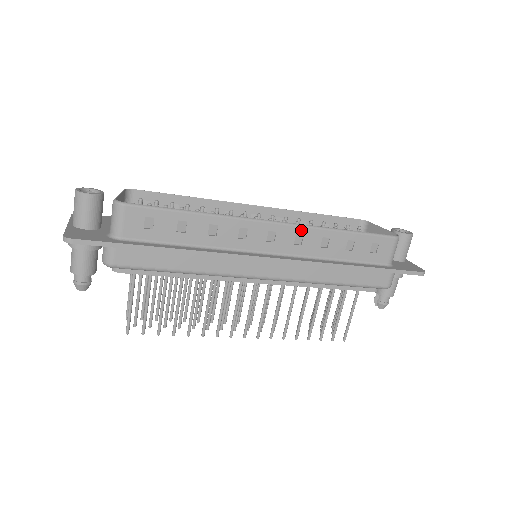
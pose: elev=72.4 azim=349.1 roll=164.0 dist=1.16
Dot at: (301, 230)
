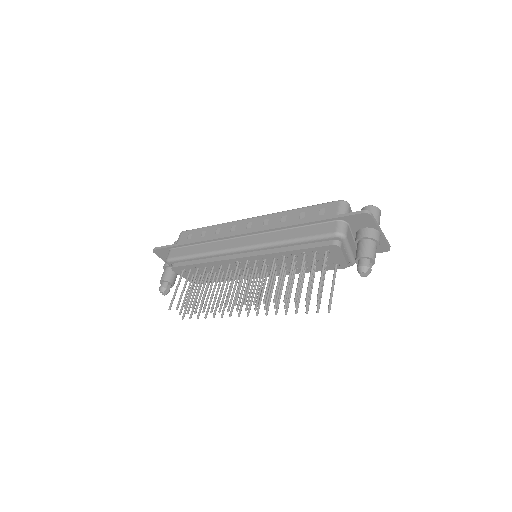
Dot at: (268, 217)
